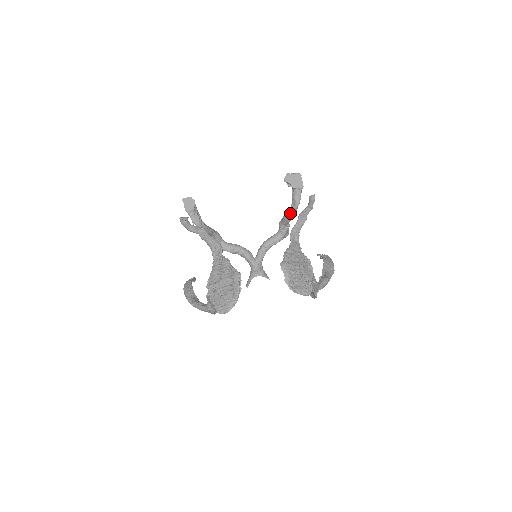
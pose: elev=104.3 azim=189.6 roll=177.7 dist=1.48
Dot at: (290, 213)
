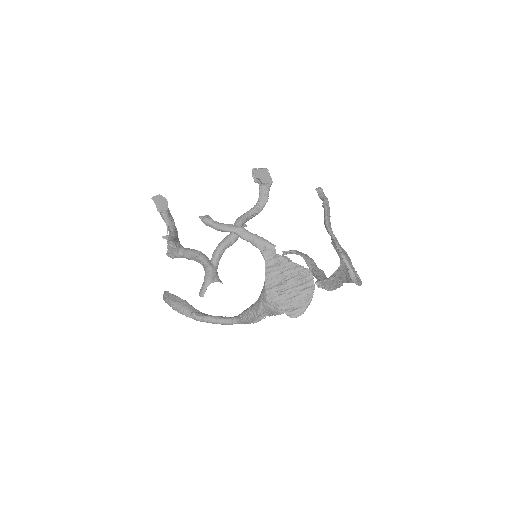
Dot at: (257, 210)
